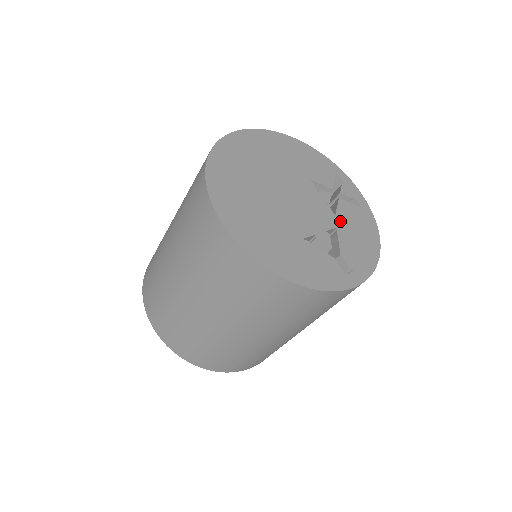
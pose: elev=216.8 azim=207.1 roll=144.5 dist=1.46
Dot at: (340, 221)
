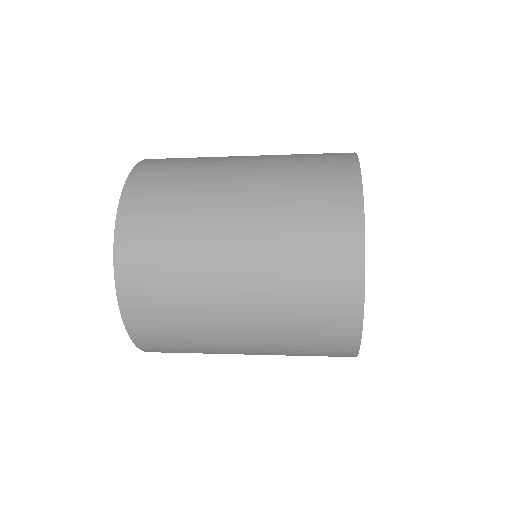
Dot at: occluded
